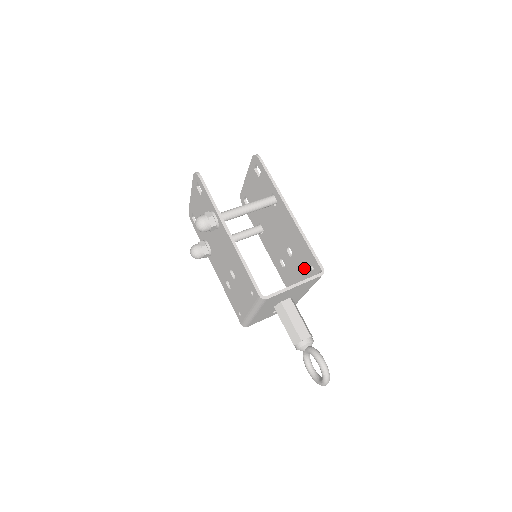
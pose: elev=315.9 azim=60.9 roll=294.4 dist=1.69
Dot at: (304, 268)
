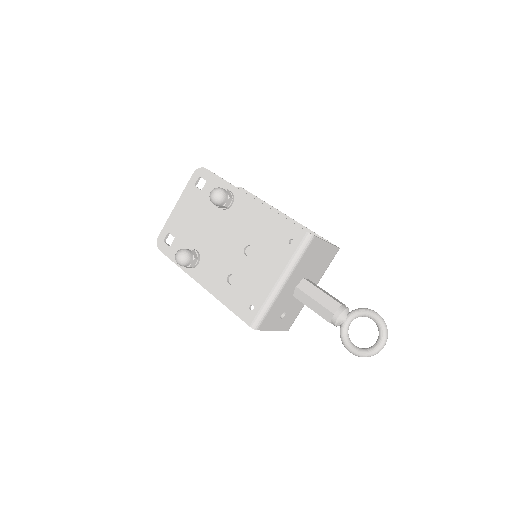
Dot at: occluded
